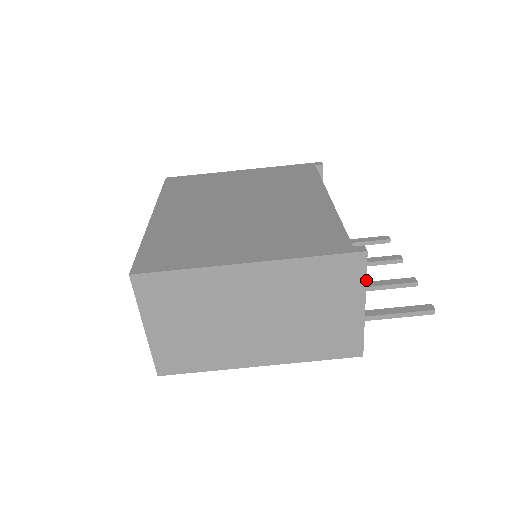
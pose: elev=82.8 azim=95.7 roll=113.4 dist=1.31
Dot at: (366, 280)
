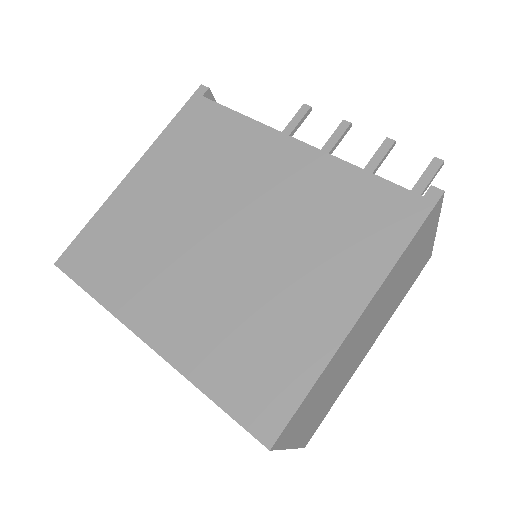
Dot at: (440, 211)
